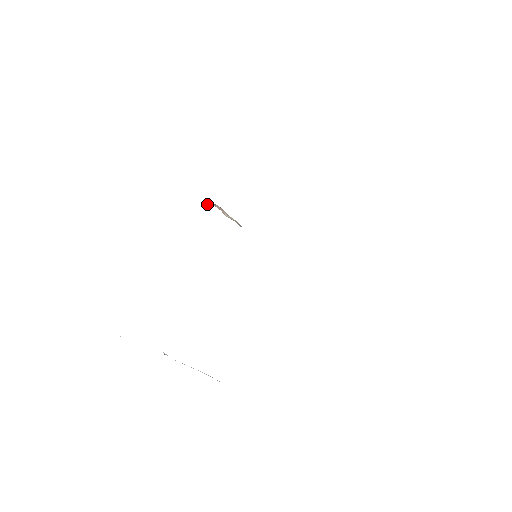
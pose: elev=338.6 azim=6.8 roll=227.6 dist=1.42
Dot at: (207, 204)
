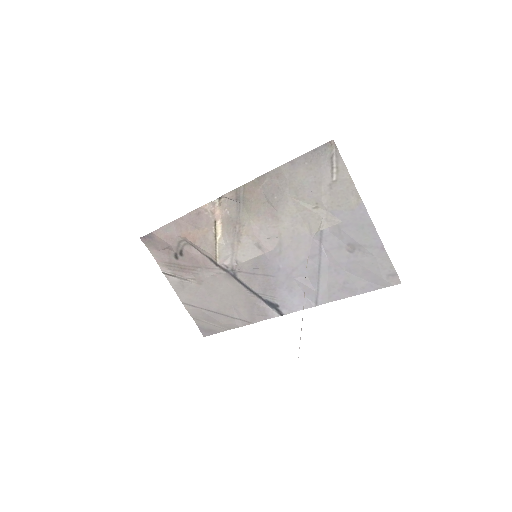
Dot at: (218, 200)
